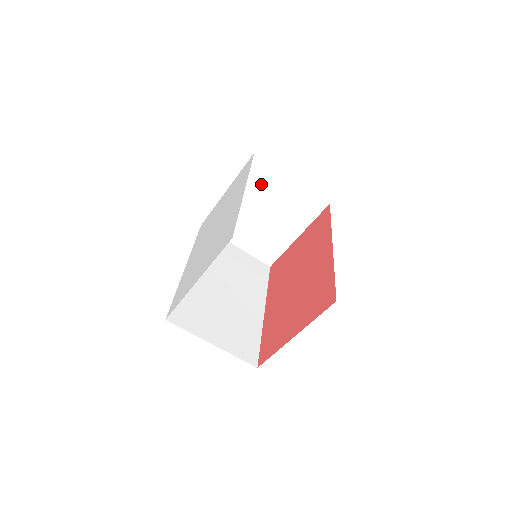
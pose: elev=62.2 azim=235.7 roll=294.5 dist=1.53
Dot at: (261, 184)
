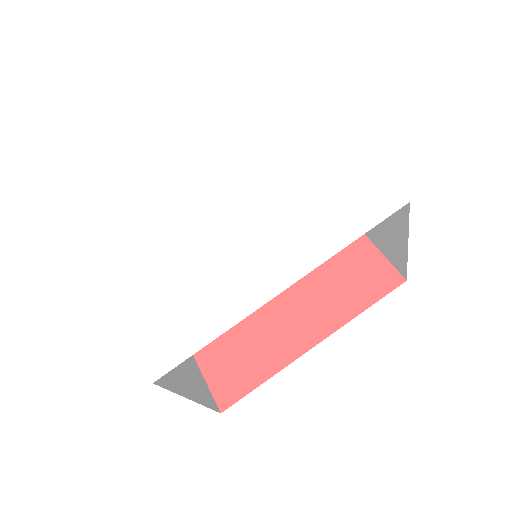
Dot at: occluded
